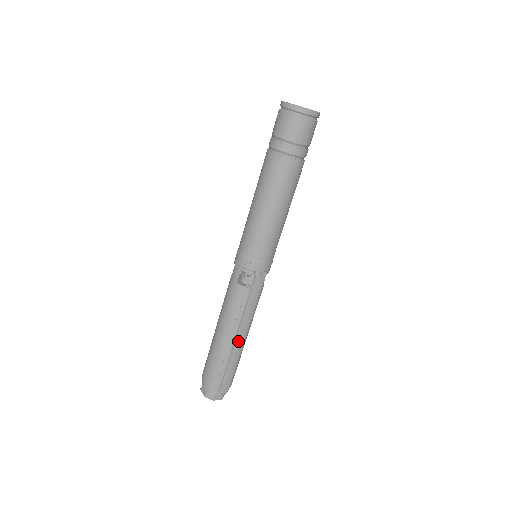
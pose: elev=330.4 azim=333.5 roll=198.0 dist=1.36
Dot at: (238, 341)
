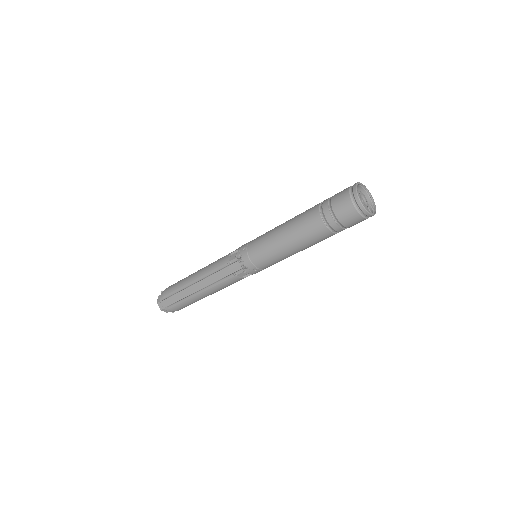
Dot at: (195, 286)
